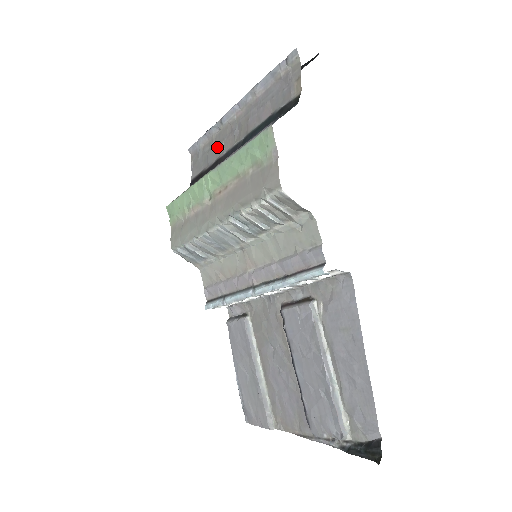
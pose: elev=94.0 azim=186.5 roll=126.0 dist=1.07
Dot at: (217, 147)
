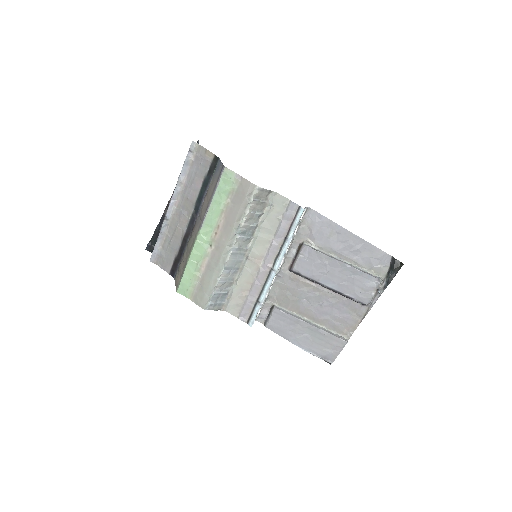
Dot at: (175, 234)
